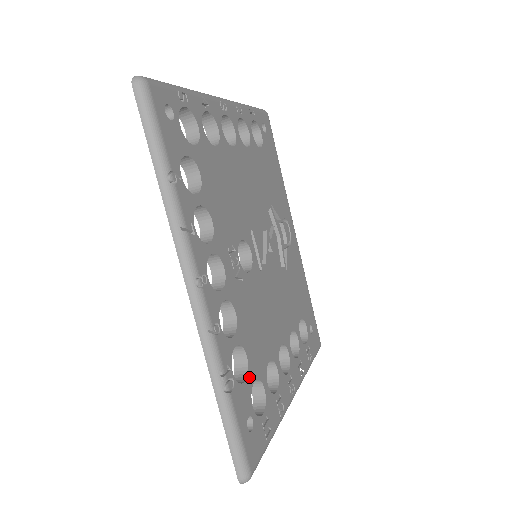
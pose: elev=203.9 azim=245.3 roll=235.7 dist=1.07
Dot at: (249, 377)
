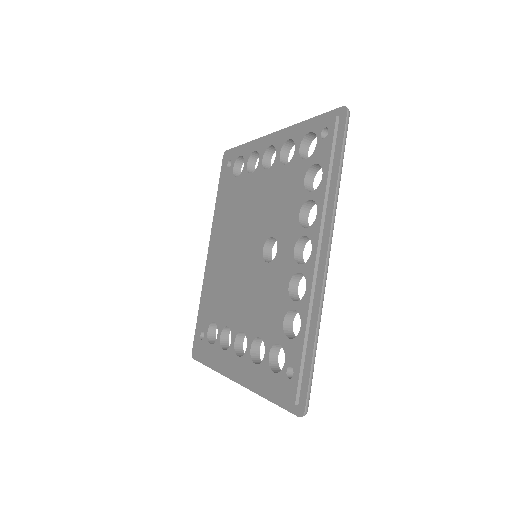
Dot at: occluded
